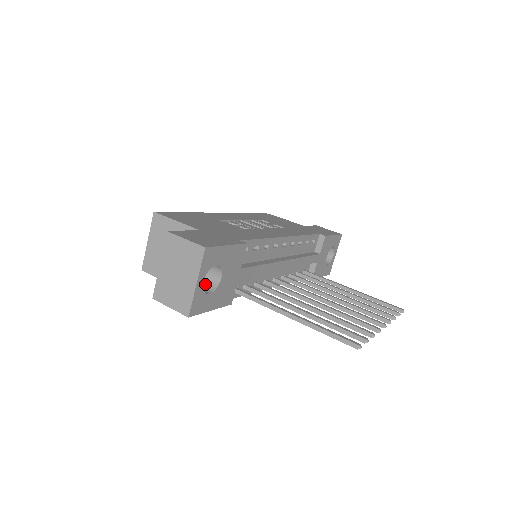
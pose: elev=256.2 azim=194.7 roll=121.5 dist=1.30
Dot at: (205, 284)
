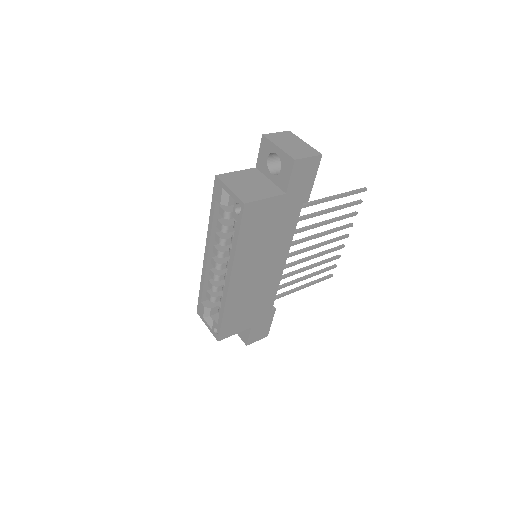
Dot at: occluded
